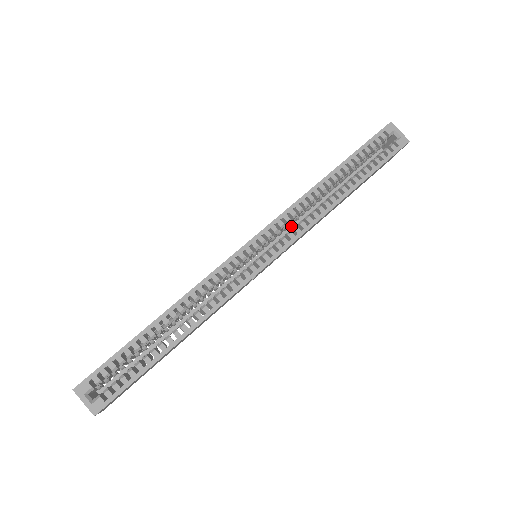
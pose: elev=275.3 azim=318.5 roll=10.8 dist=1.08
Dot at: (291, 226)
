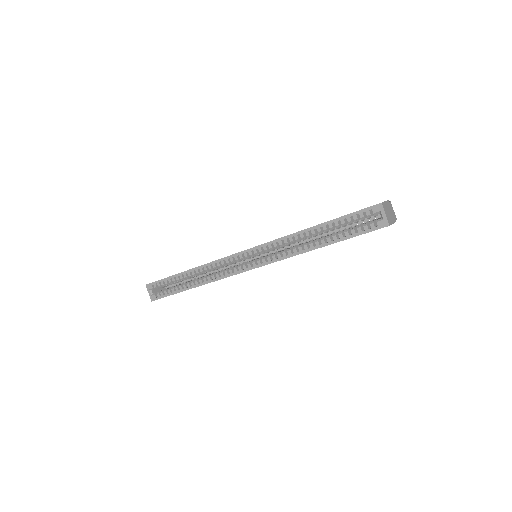
Dot at: occluded
